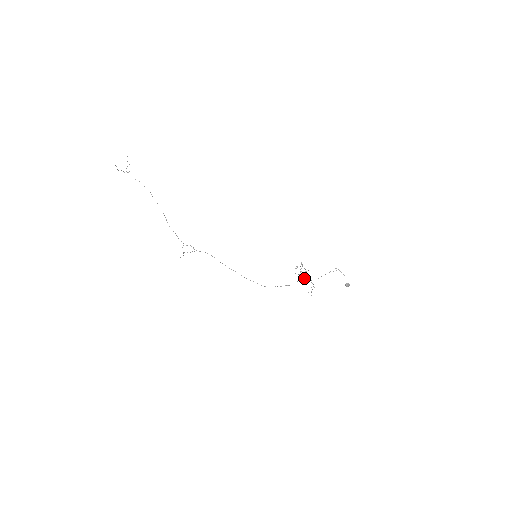
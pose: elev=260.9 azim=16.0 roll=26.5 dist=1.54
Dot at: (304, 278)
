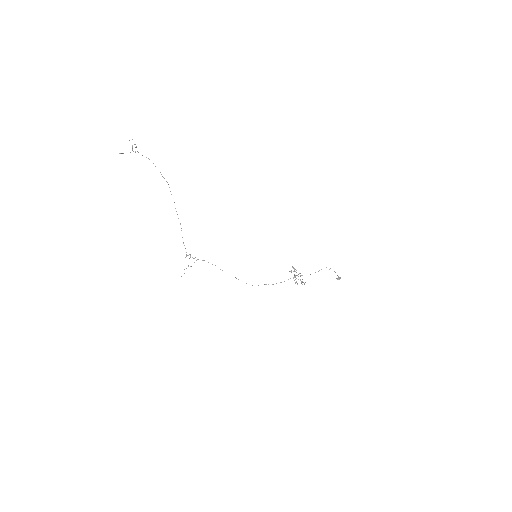
Dot at: (295, 283)
